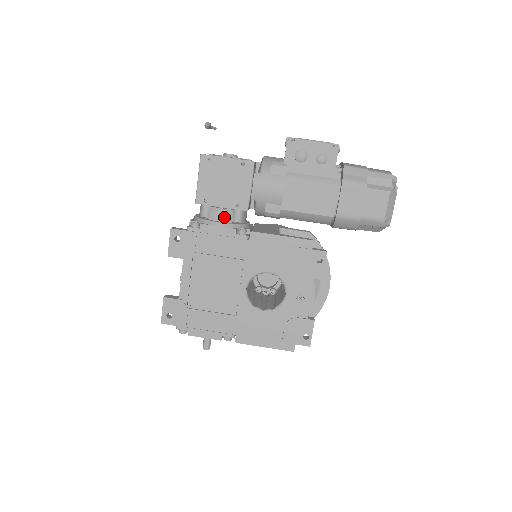
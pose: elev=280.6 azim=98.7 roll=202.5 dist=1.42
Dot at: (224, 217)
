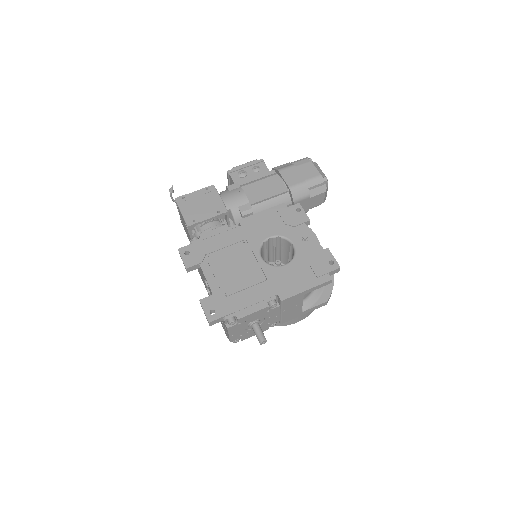
Dot at: (214, 225)
